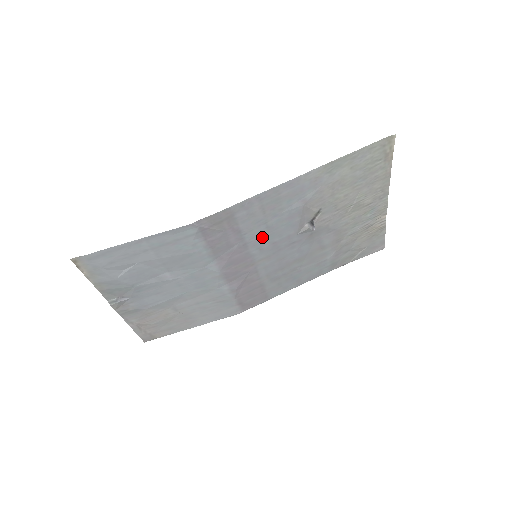
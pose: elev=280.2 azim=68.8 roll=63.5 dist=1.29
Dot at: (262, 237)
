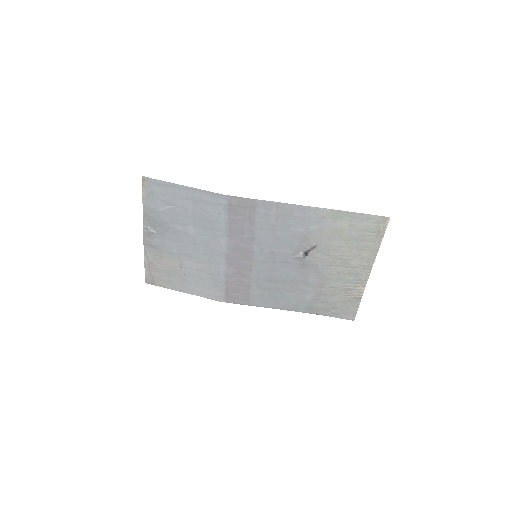
Dot at: (267, 241)
